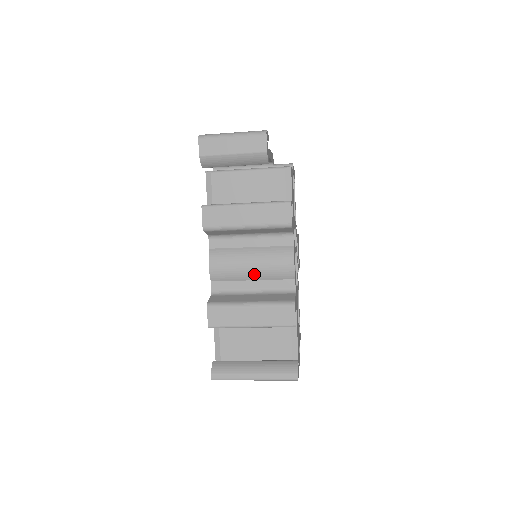
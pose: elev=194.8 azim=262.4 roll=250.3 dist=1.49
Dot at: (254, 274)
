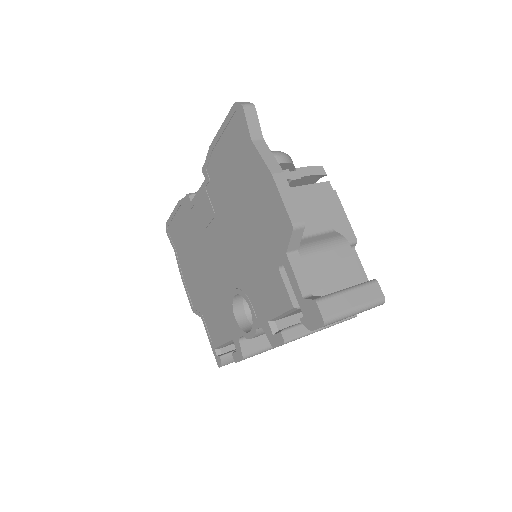
Dot at: occluded
